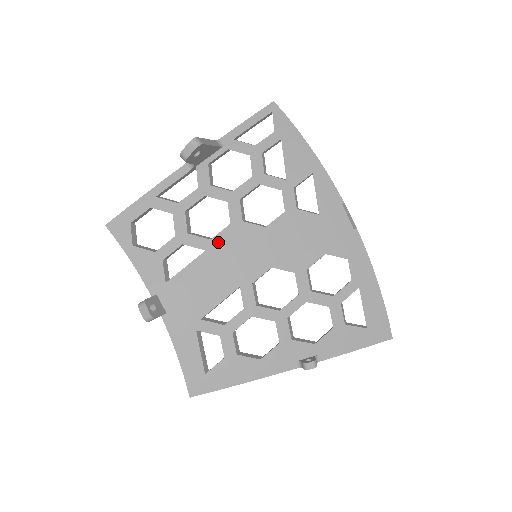
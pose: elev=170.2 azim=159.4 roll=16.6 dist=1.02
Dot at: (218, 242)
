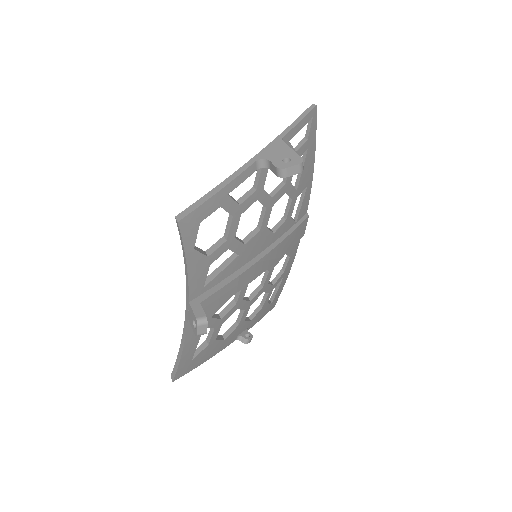
Dot at: (248, 247)
